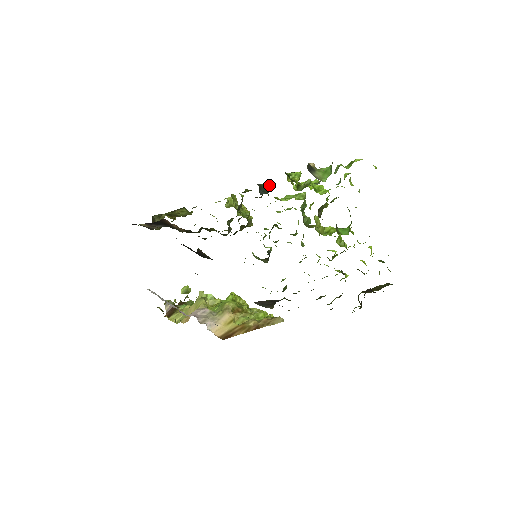
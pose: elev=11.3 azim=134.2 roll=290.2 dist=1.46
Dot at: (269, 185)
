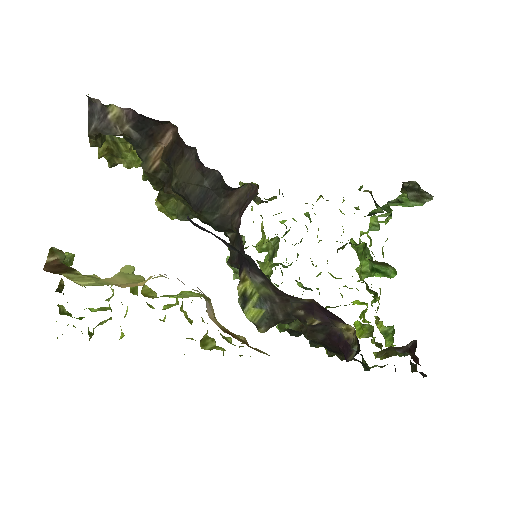
Dot at: (272, 198)
